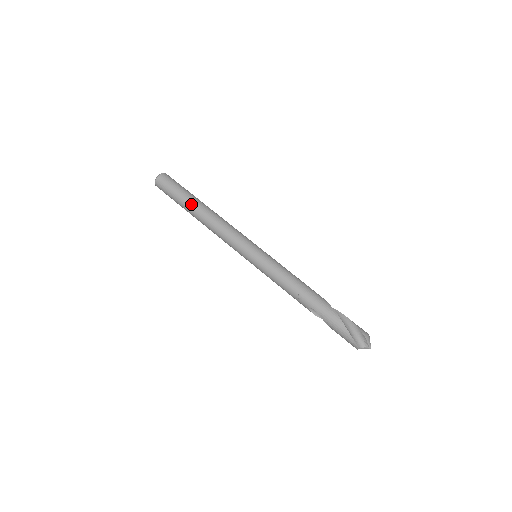
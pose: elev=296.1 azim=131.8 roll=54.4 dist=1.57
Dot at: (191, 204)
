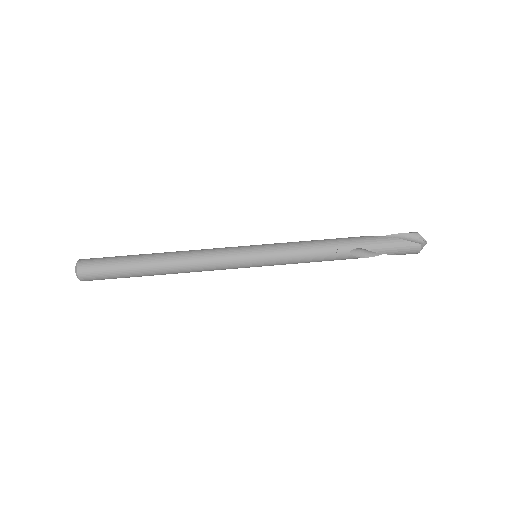
Dot at: (144, 259)
